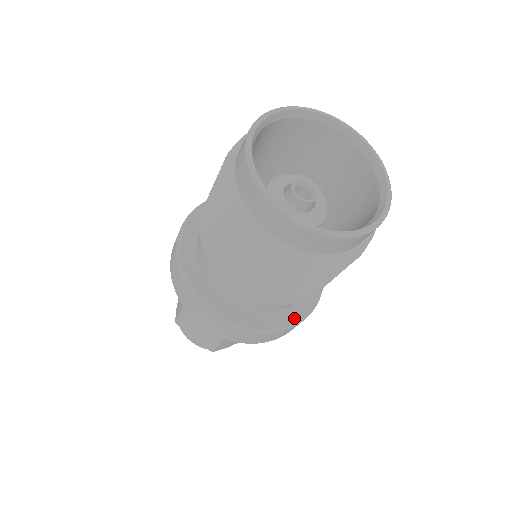
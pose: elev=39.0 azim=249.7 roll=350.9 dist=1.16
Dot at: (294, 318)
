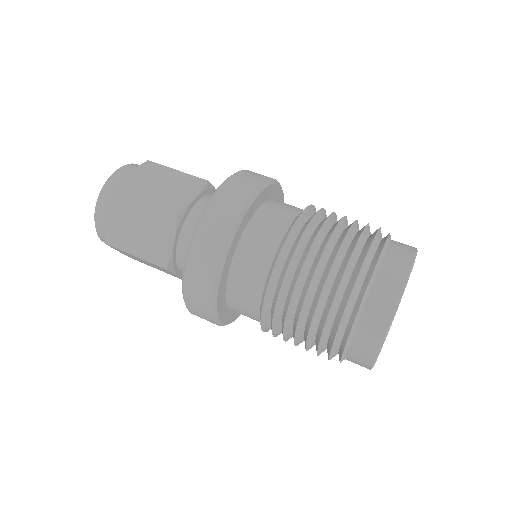
Dot at: occluded
